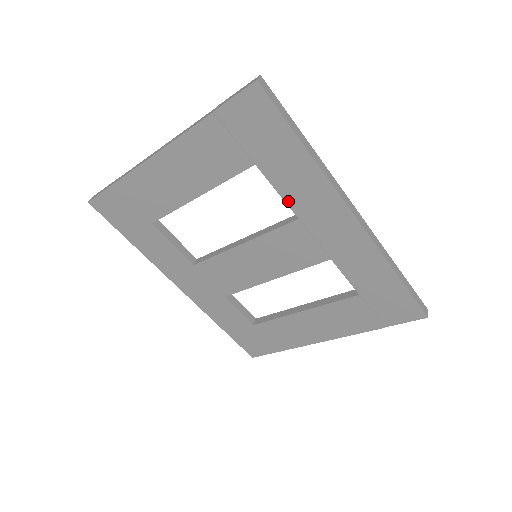
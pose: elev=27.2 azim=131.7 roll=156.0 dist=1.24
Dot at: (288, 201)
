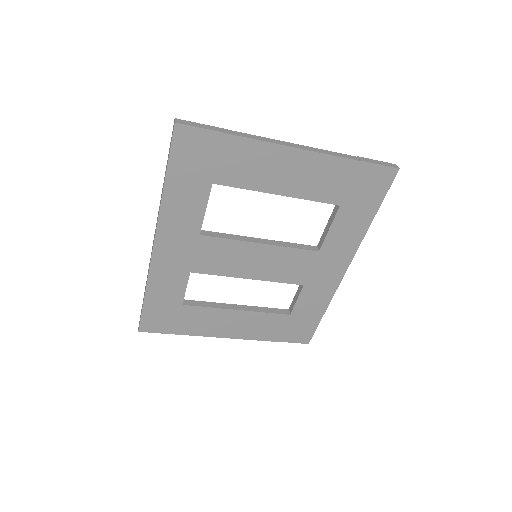
Dot at: (328, 238)
